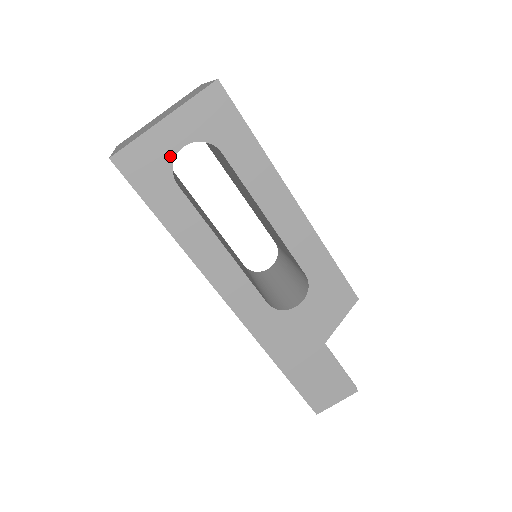
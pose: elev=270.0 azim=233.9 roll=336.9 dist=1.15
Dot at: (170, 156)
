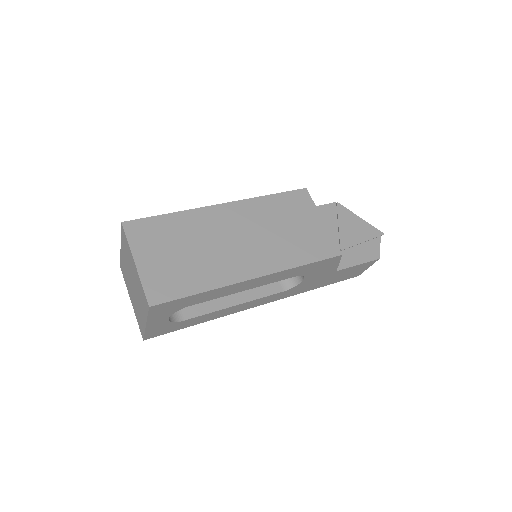
Dot at: (167, 323)
